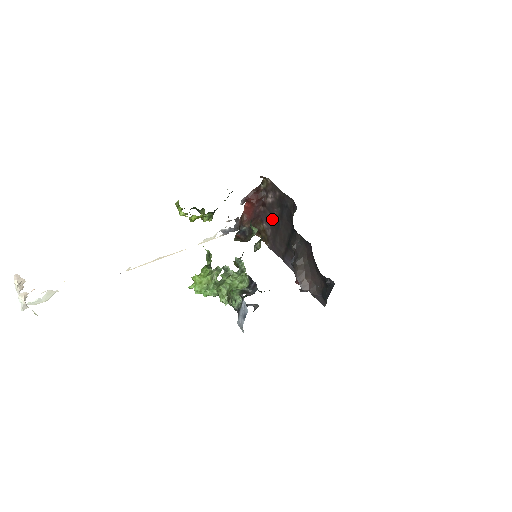
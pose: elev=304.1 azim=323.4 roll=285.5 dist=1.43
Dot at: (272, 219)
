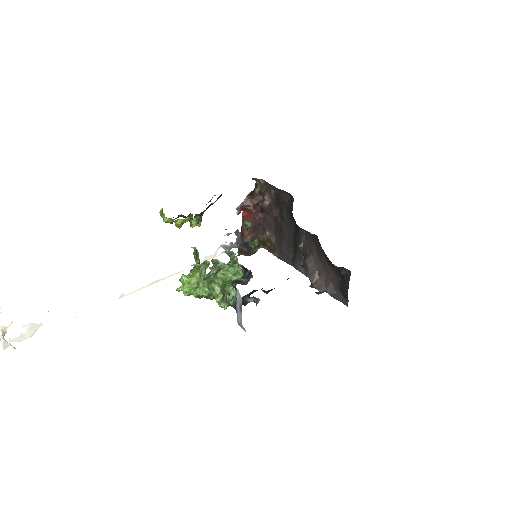
Dot at: (273, 223)
